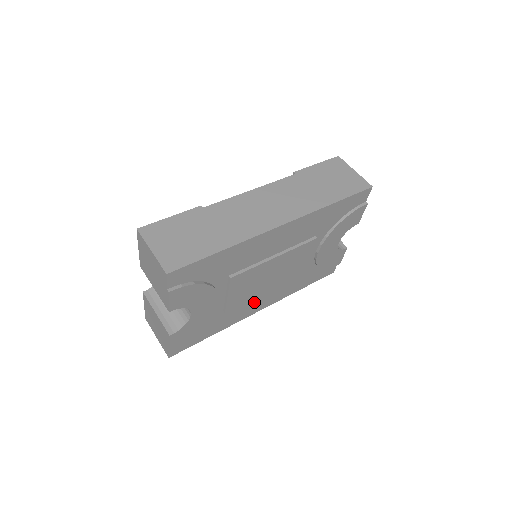
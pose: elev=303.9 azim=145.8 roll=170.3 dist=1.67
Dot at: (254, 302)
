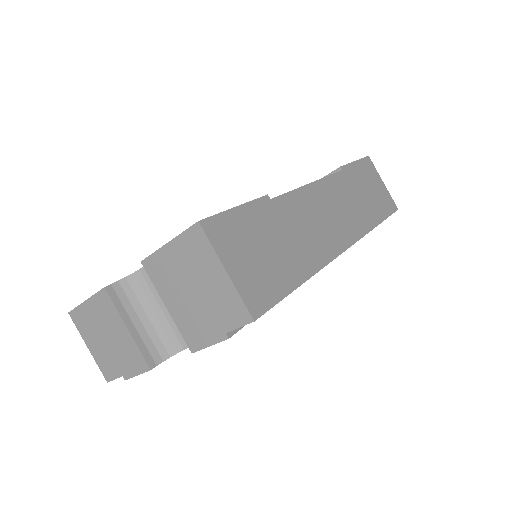
Dot at: occluded
